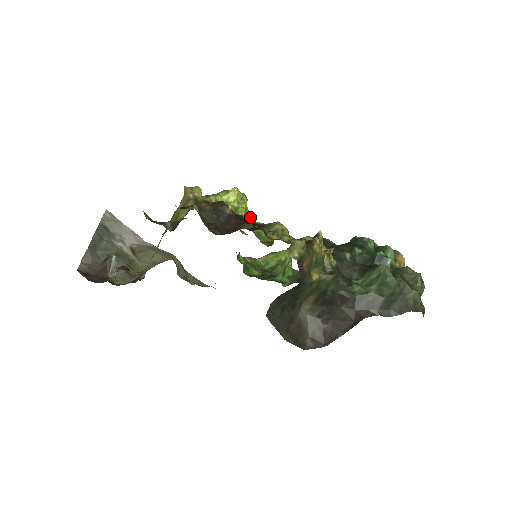
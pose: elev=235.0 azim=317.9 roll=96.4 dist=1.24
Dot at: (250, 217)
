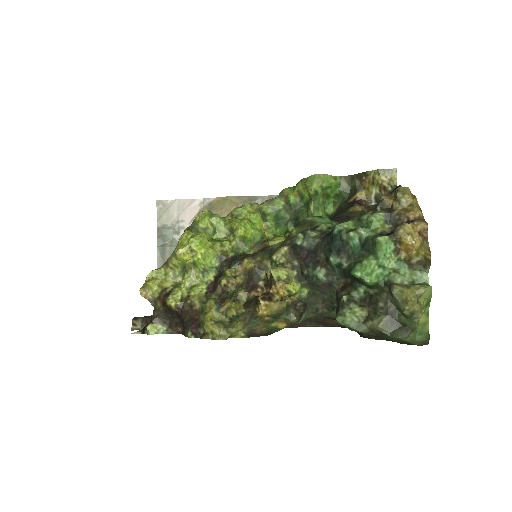
Dot at: (215, 253)
